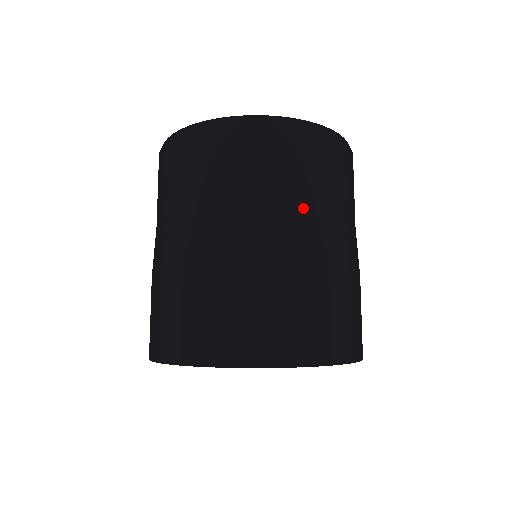
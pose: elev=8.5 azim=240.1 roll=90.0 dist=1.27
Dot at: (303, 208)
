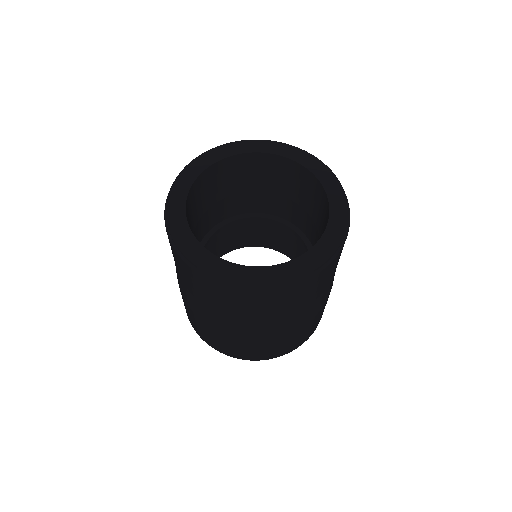
Dot at: (257, 321)
